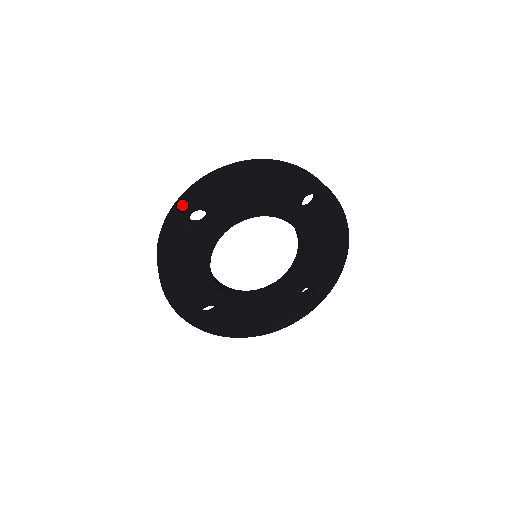
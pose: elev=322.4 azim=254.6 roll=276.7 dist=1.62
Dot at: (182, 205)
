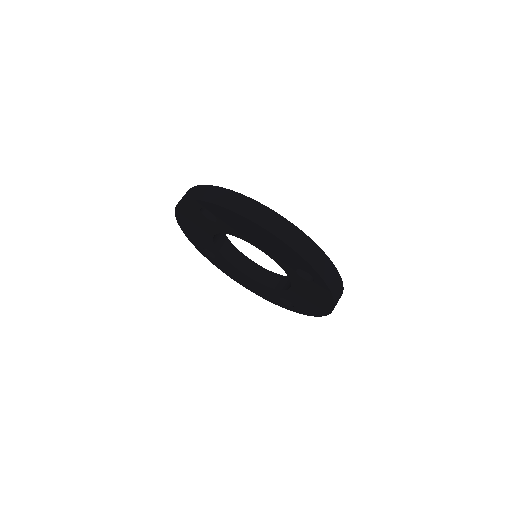
Dot at: (196, 199)
